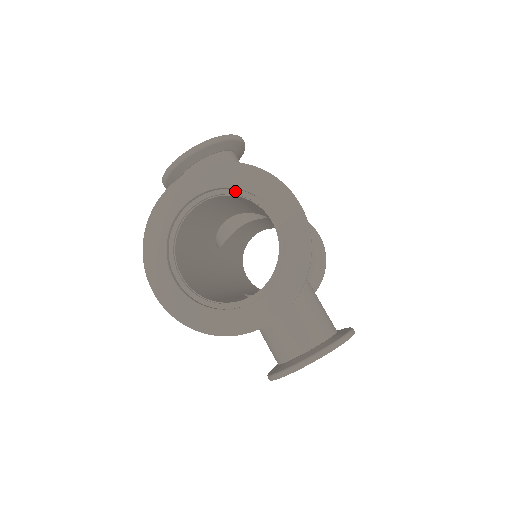
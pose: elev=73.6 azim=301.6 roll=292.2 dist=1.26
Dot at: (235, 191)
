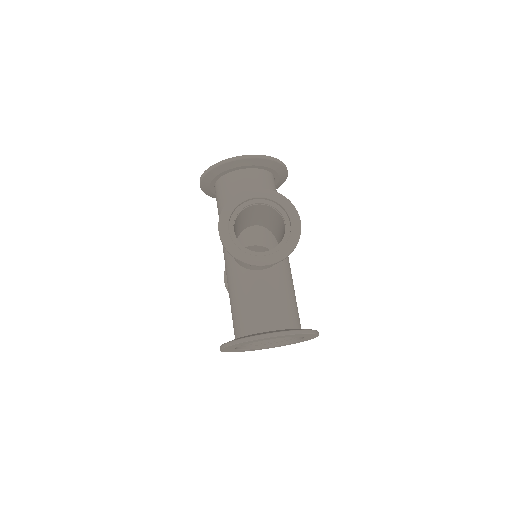
Dot at: occluded
